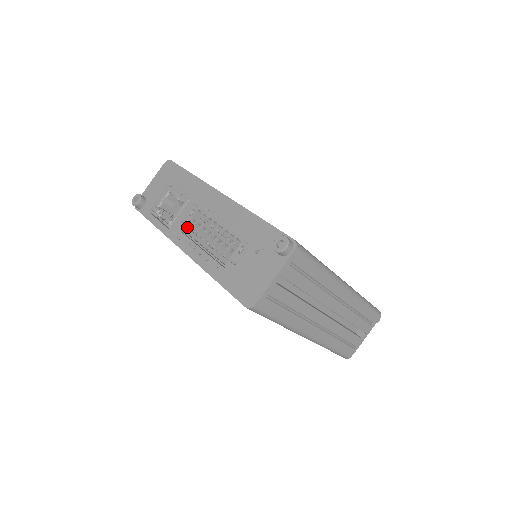
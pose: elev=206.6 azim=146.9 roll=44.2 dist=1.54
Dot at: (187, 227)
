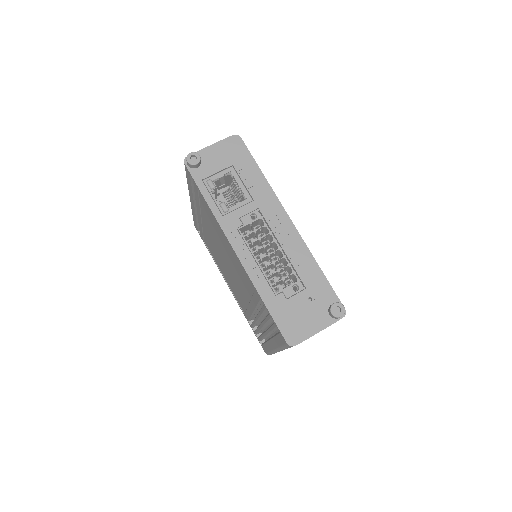
Dot at: (243, 227)
